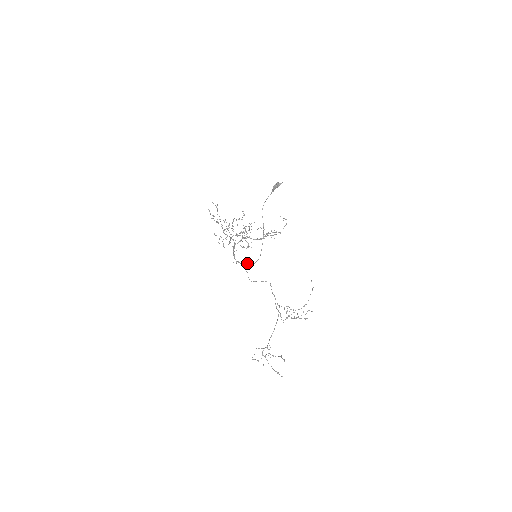
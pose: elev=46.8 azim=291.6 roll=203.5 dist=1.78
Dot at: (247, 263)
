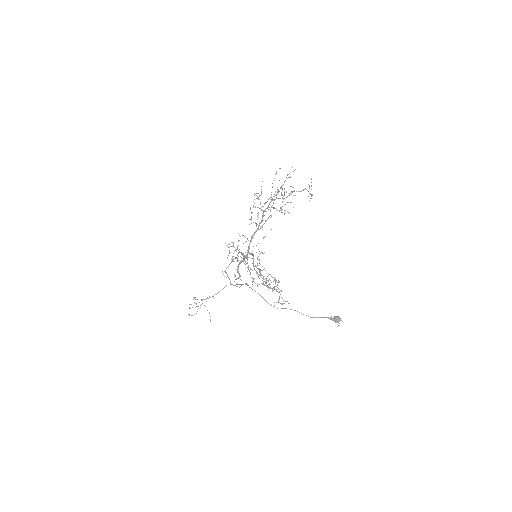
Dot at: occluded
